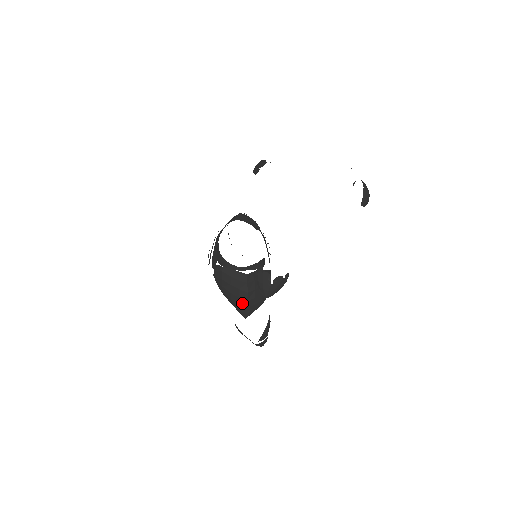
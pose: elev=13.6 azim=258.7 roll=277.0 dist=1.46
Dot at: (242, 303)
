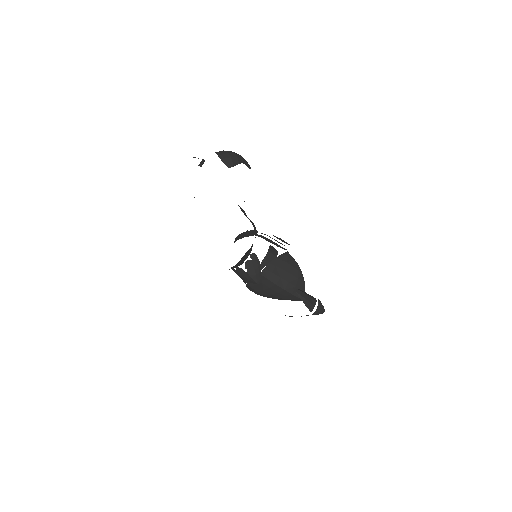
Dot at: (285, 294)
